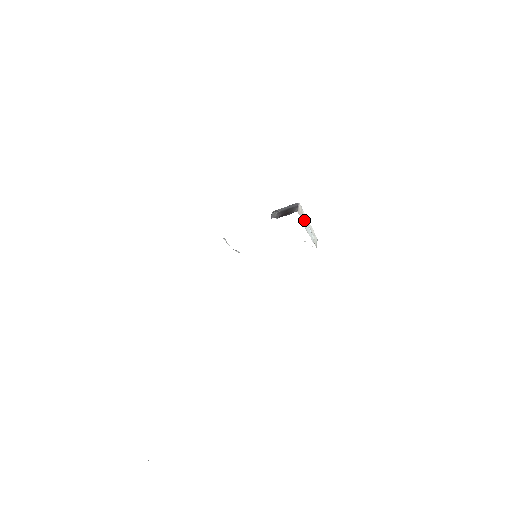
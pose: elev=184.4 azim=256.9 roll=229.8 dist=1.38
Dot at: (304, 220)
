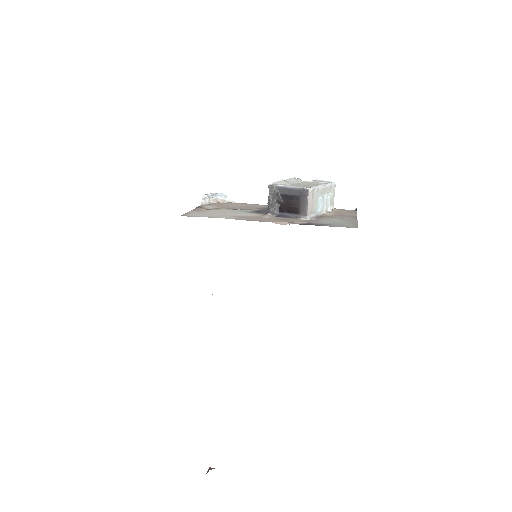
Dot at: (317, 202)
